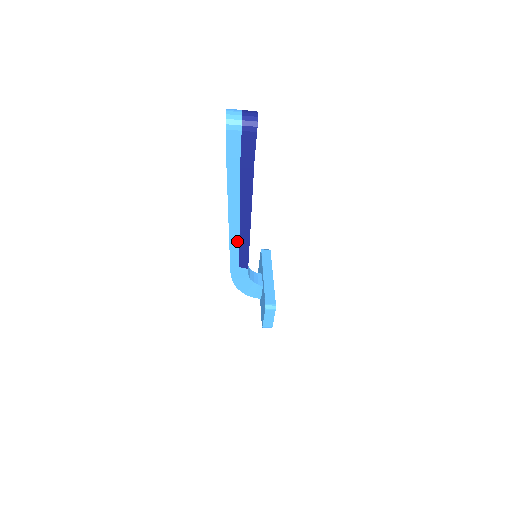
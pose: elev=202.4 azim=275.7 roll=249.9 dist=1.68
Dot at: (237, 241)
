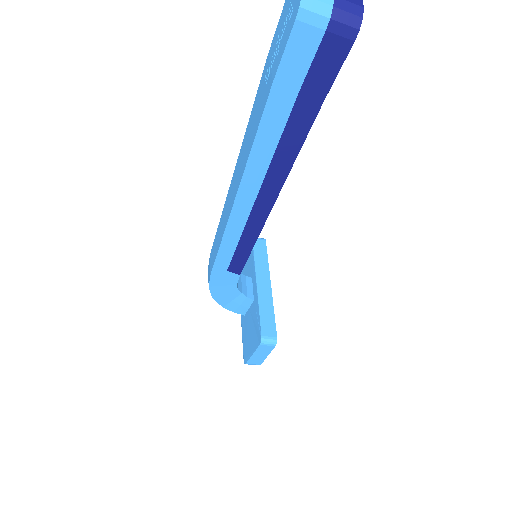
Dot at: (237, 233)
